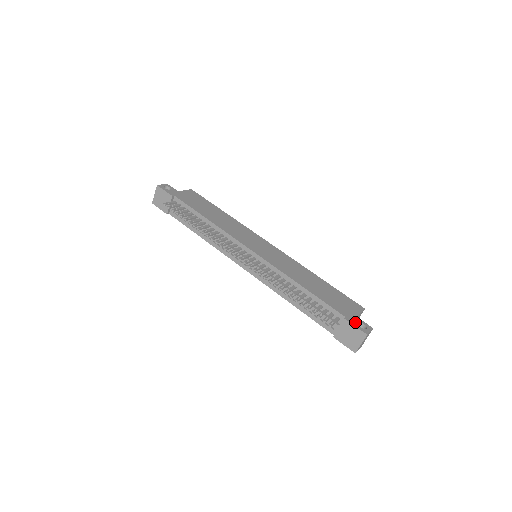
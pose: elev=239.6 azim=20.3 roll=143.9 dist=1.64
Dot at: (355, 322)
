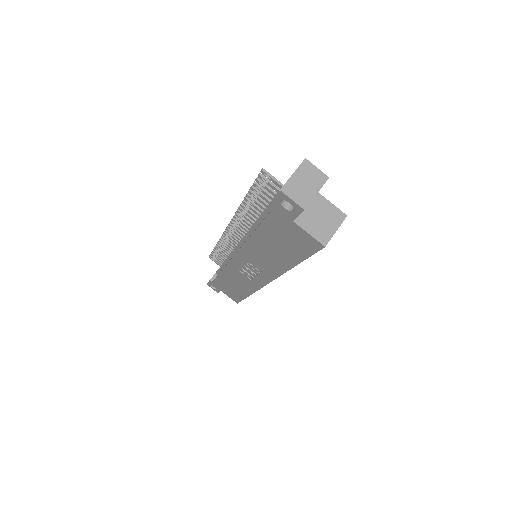
Dot at: occluded
